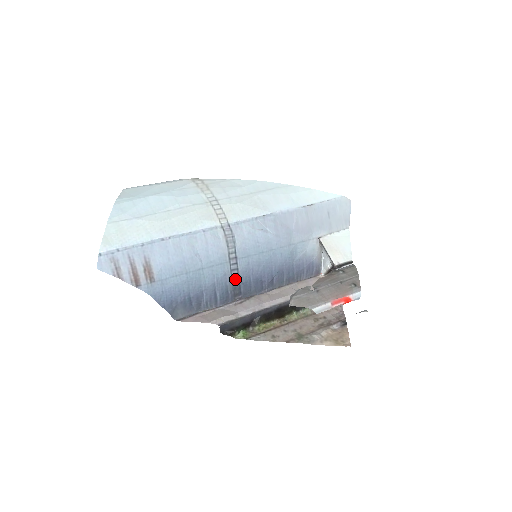
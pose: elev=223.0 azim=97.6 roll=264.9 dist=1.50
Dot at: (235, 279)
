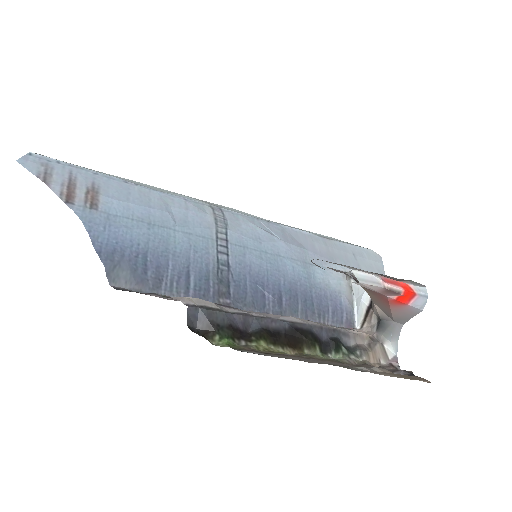
Dot at: (222, 268)
